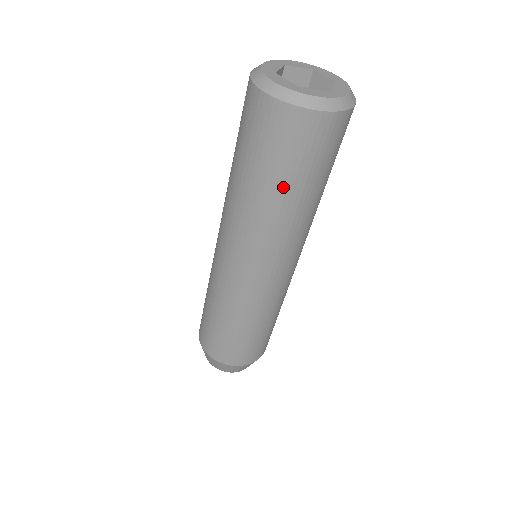
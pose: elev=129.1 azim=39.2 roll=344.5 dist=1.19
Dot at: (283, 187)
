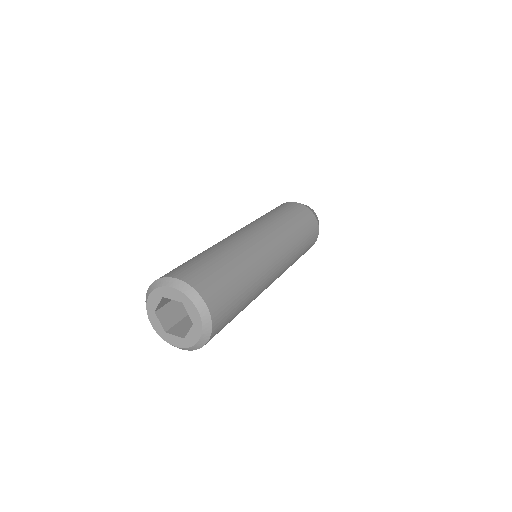
Dot at: occluded
